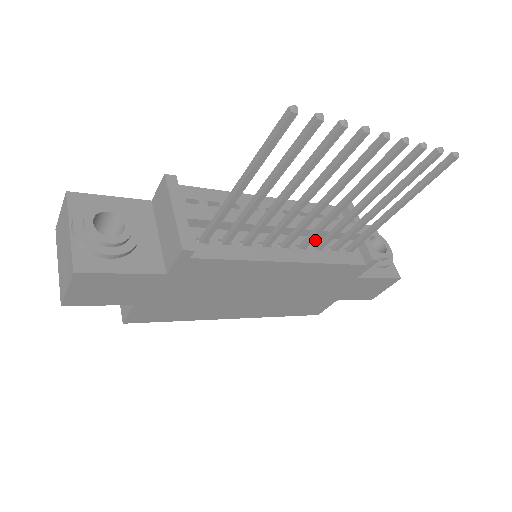
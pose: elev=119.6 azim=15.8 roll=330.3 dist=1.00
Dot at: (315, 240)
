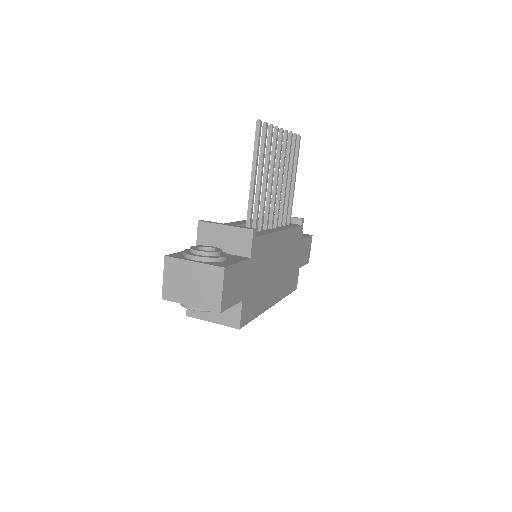
Dot at: occluded
